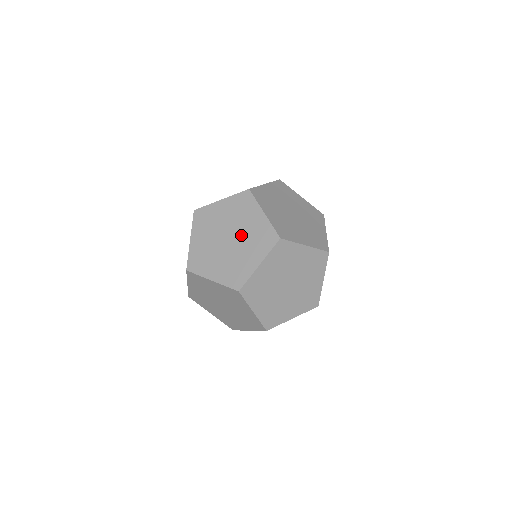
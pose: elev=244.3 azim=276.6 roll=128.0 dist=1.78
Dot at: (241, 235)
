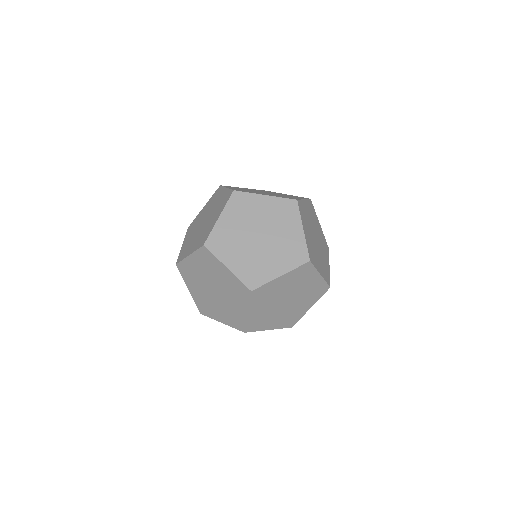
Dot at: (221, 287)
